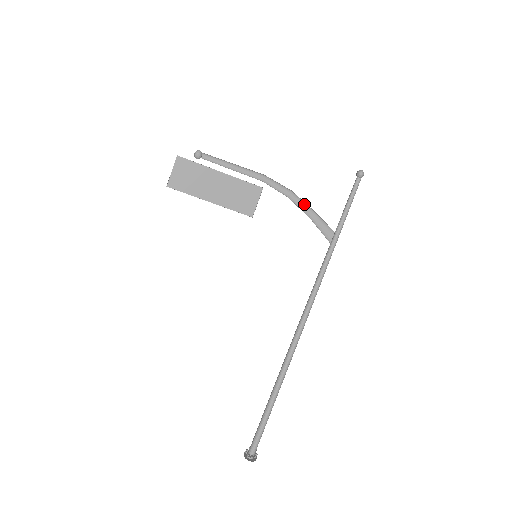
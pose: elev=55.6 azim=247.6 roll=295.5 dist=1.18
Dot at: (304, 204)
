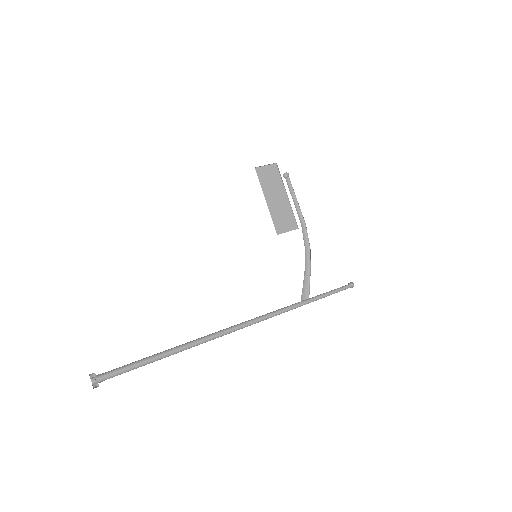
Dot at: (309, 263)
